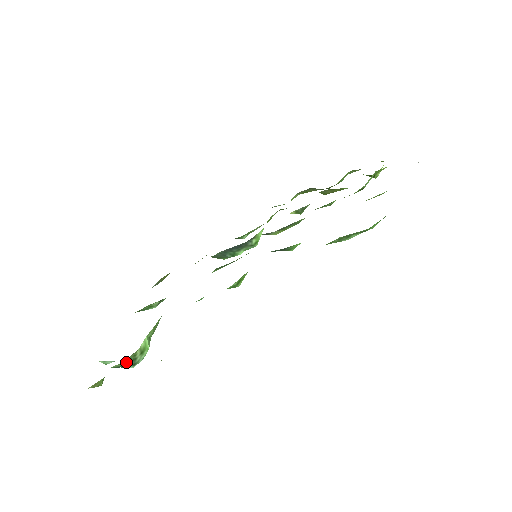
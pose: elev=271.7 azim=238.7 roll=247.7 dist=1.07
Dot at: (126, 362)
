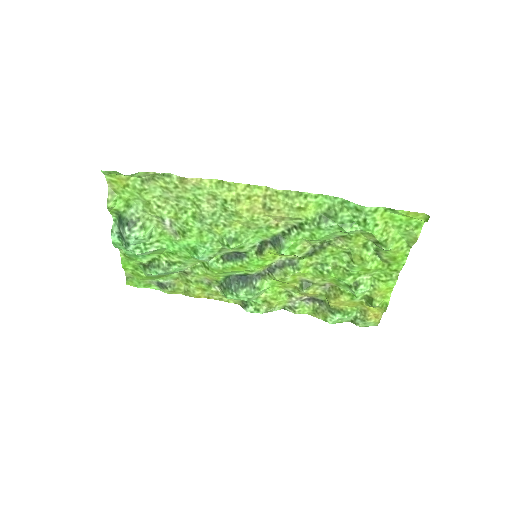
Dot at: (132, 215)
